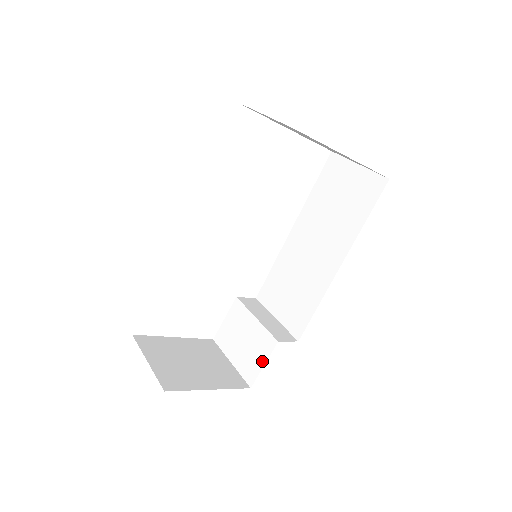
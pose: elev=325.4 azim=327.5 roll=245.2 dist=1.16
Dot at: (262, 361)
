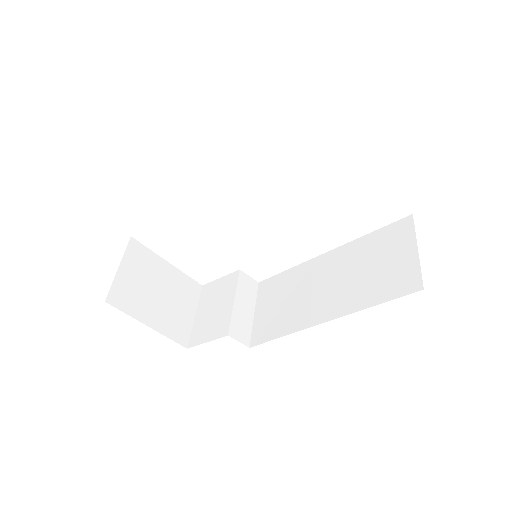
Dot at: (208, 338)
